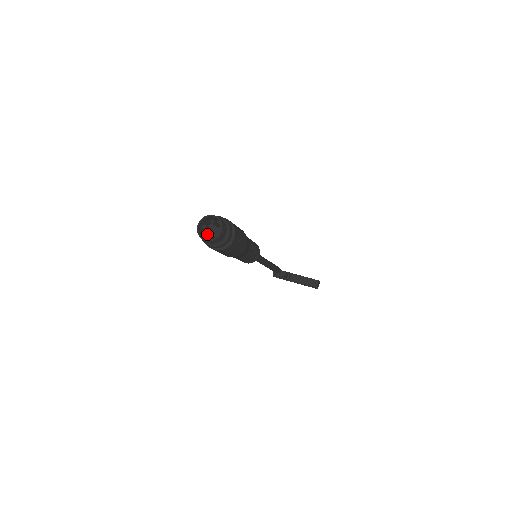
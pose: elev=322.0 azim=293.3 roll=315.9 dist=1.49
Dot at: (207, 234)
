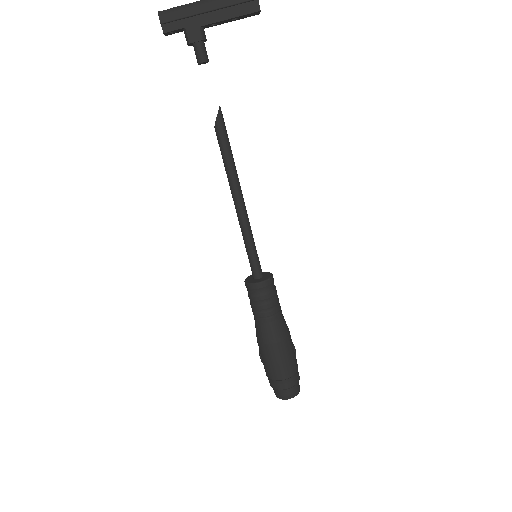
Dot at: occluded
